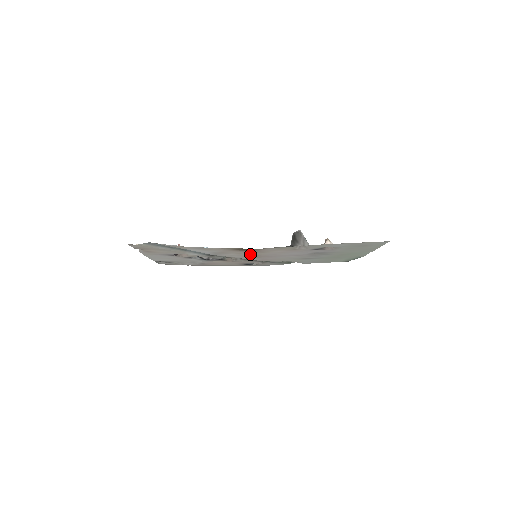
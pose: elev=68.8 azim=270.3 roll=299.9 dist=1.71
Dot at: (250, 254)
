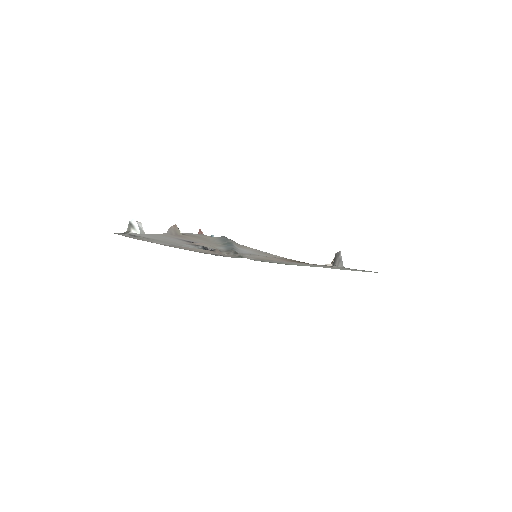
Dot at: (275, 260)
